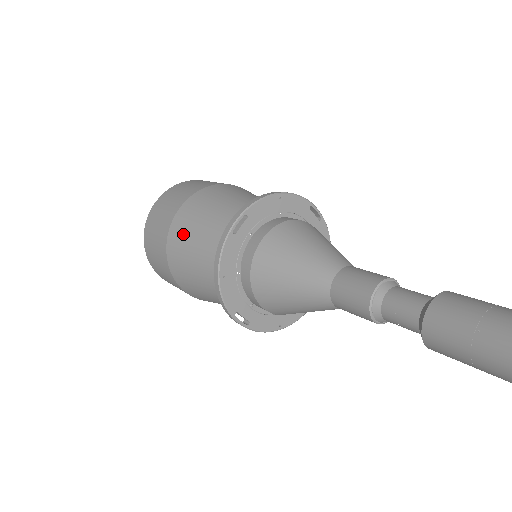
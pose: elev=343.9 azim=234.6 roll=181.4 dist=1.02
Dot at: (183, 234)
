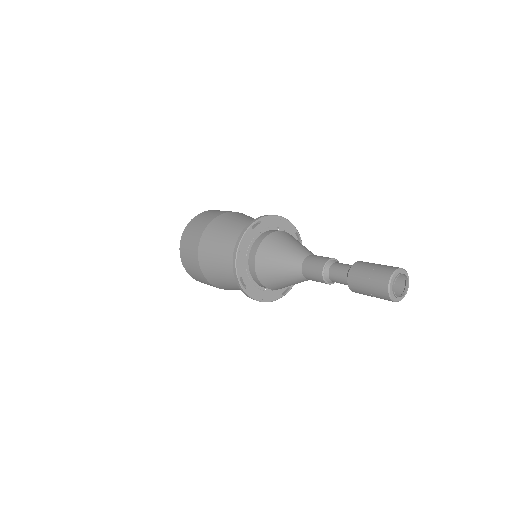
Dot at: (215, 231)
